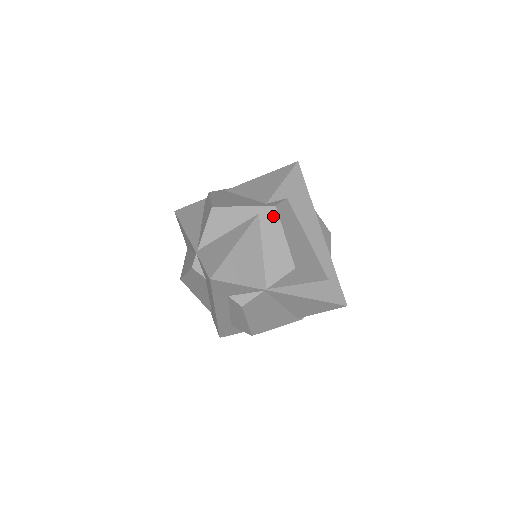
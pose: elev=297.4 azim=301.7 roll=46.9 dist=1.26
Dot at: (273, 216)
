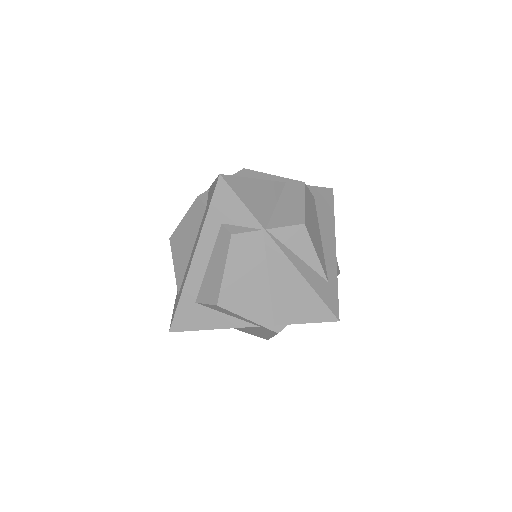
Dot at: (299, 187)
